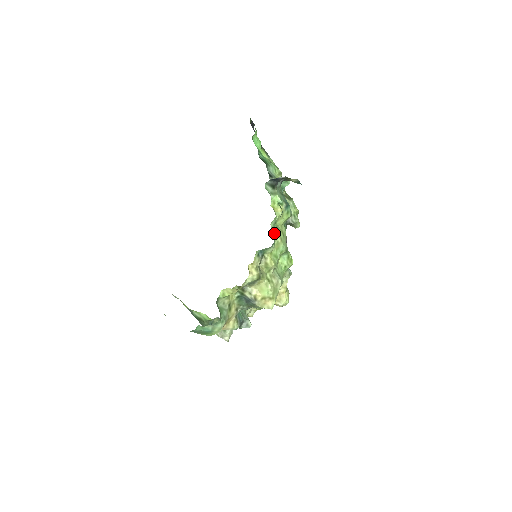
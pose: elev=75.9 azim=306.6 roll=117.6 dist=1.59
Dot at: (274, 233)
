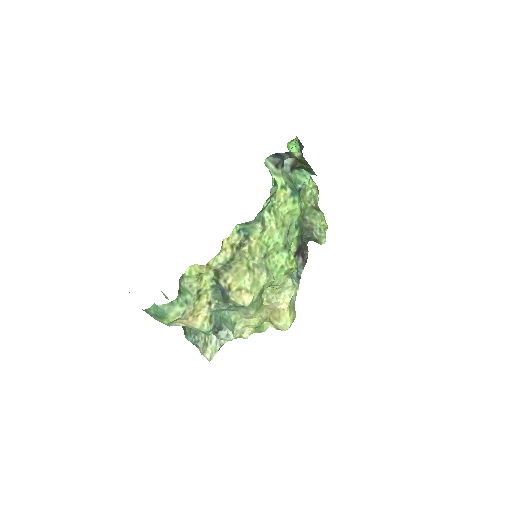
Dot at: (267, 214)
